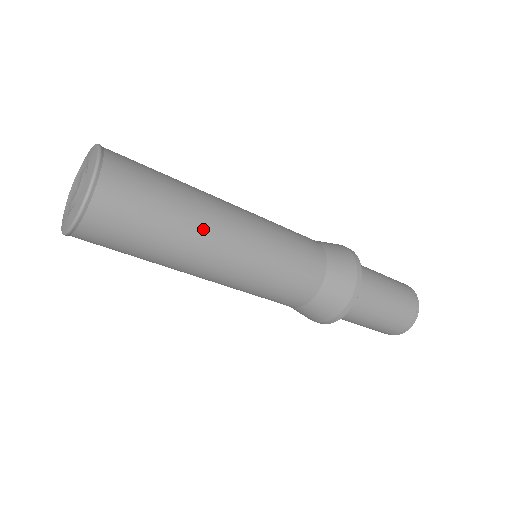
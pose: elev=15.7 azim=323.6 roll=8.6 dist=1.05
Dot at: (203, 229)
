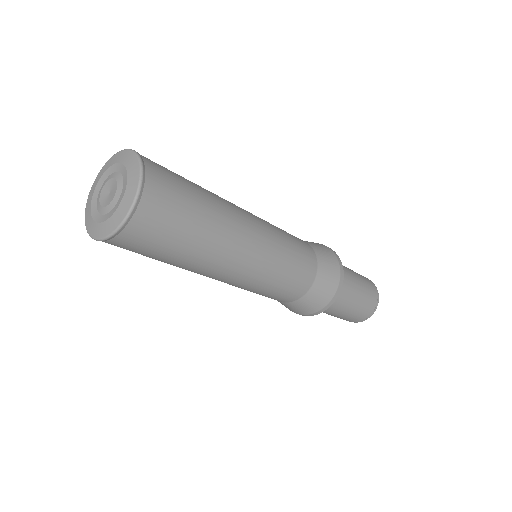
Dot at: (227, 207)
